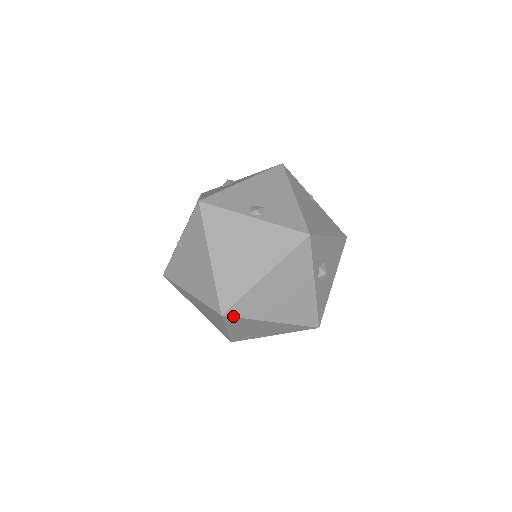
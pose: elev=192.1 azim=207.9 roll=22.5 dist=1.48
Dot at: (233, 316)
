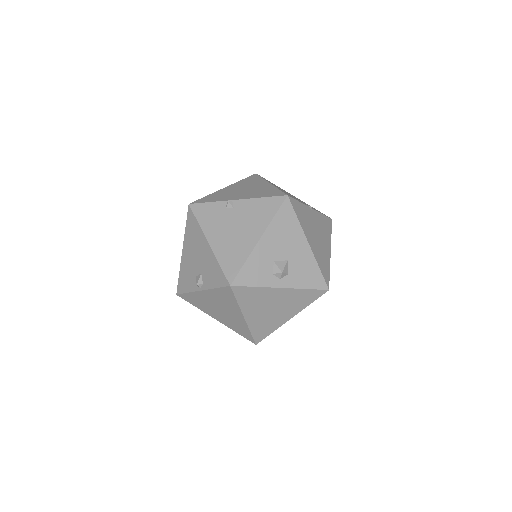
Dot at: occluded
